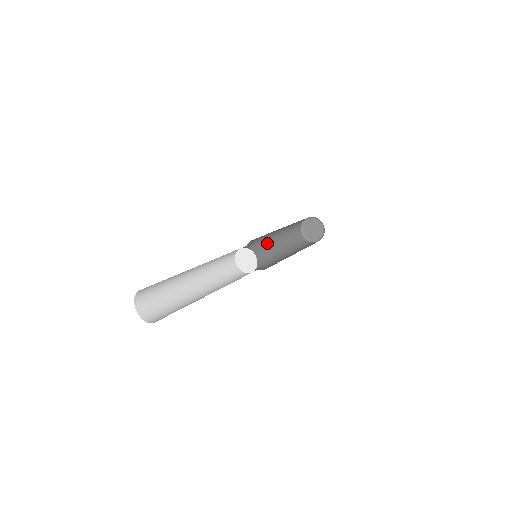
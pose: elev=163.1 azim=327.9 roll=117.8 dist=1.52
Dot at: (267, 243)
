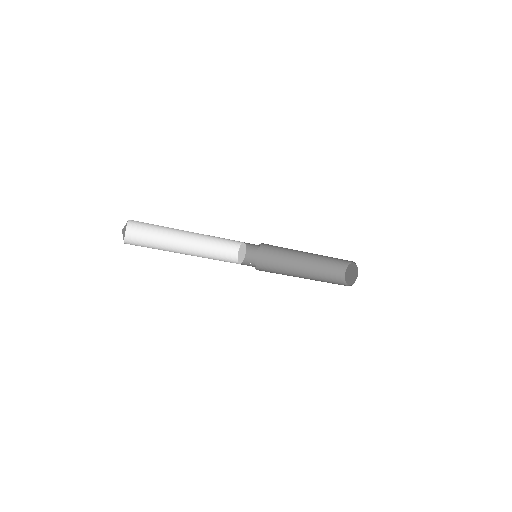
Dot at: (289, 257)
